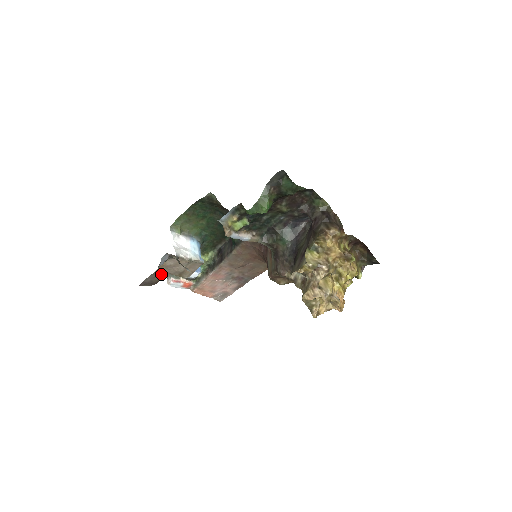
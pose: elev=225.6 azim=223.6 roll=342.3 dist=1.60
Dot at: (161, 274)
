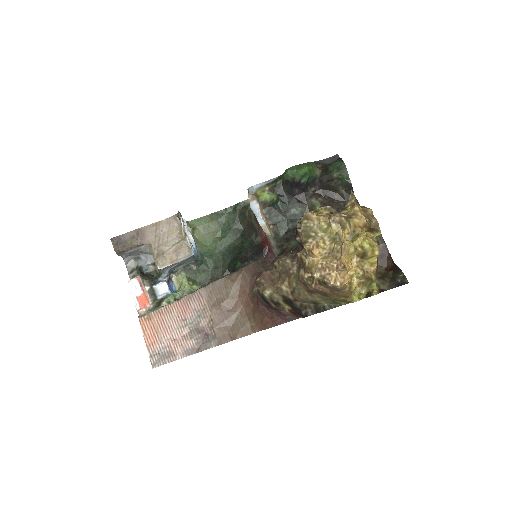
Dot at: (143, 238)
